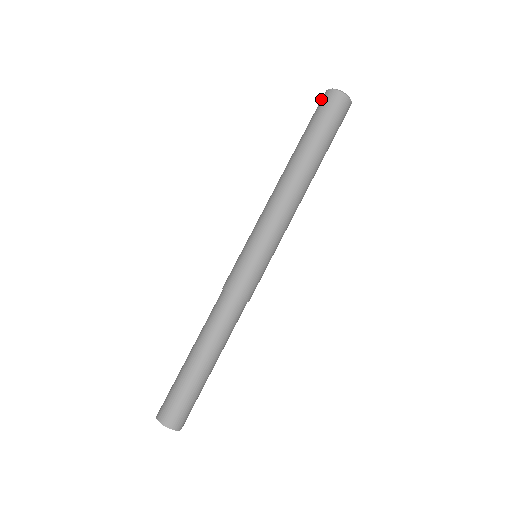
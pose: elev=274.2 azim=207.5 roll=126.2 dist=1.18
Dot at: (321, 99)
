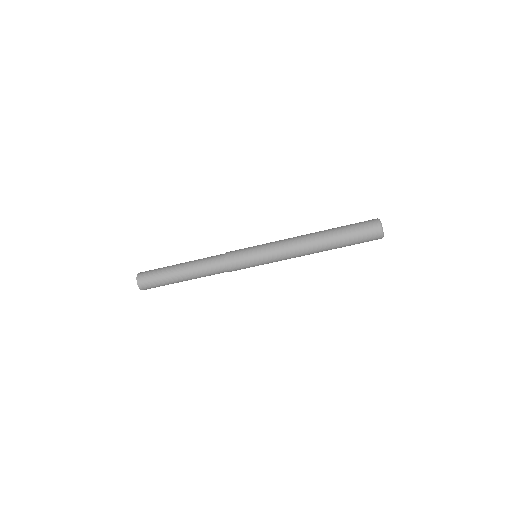
Dot at: (371, 221)
